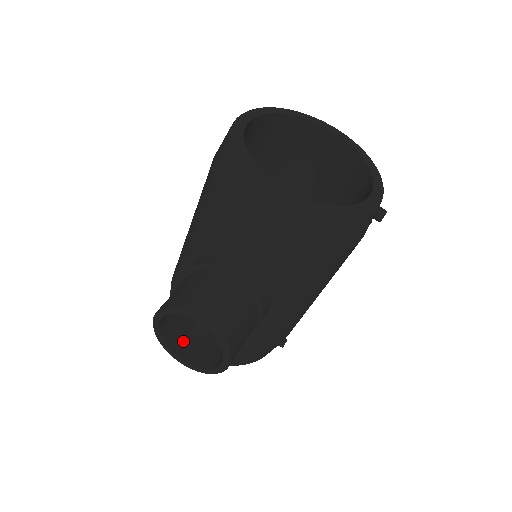
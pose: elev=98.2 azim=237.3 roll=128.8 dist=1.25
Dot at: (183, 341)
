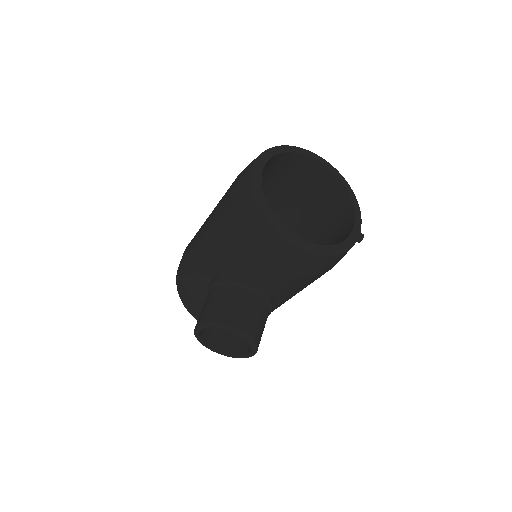
Dot at: (212, 335)
